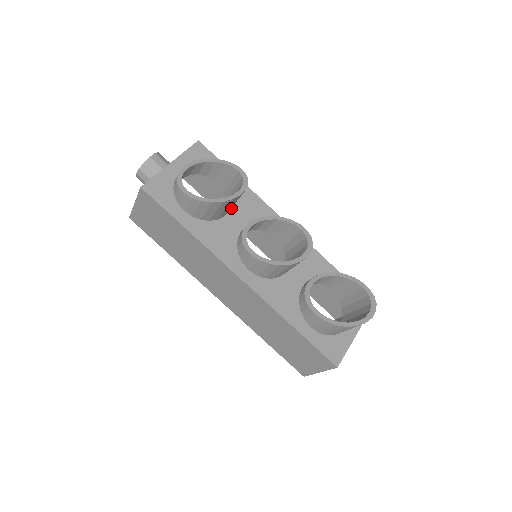
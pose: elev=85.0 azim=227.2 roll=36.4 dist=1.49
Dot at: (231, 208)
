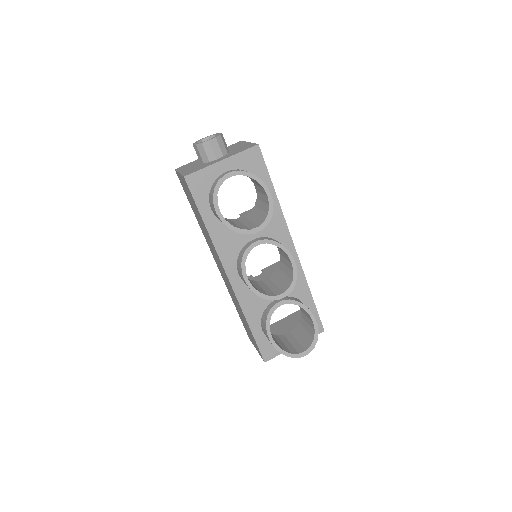
Dot at: occluded
